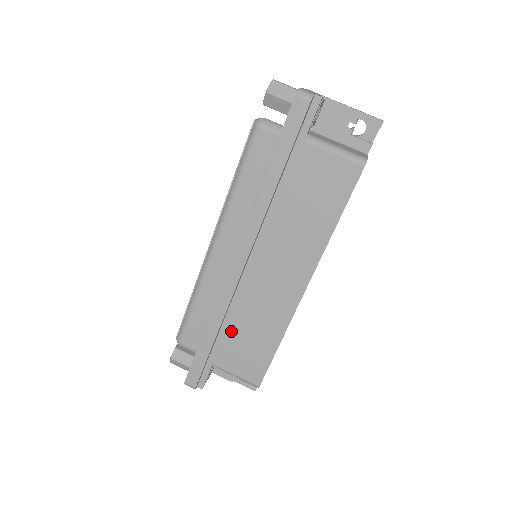
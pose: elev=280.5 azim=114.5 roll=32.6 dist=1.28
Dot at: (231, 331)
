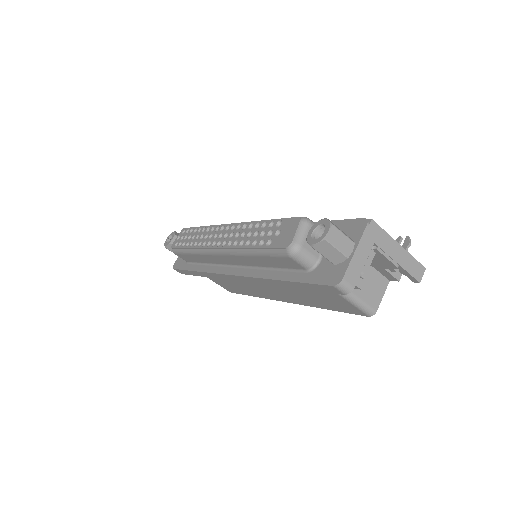
Dot at: occluded
